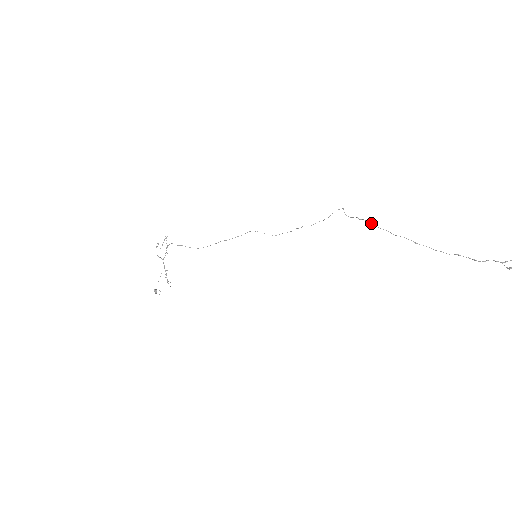
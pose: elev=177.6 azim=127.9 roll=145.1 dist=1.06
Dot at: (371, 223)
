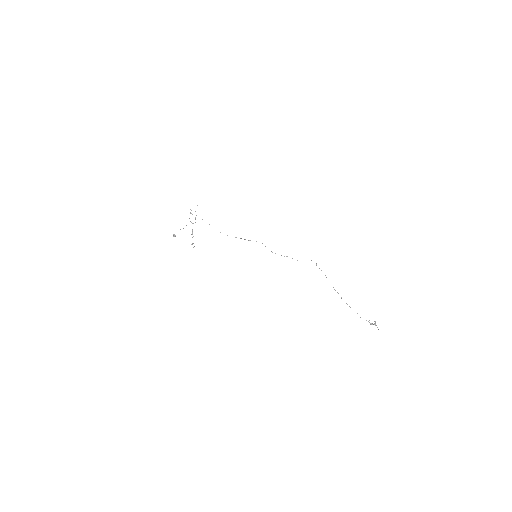
Dot at: occluded
